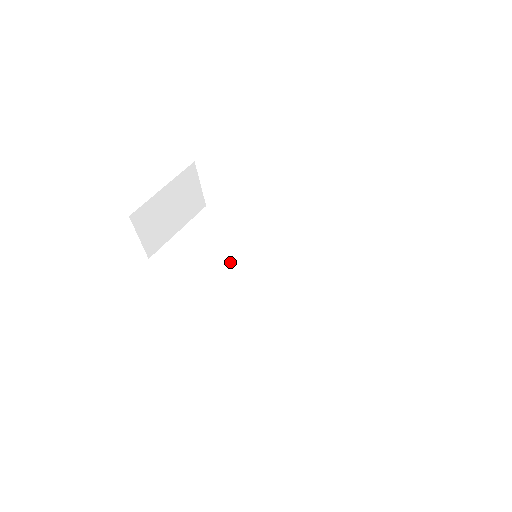
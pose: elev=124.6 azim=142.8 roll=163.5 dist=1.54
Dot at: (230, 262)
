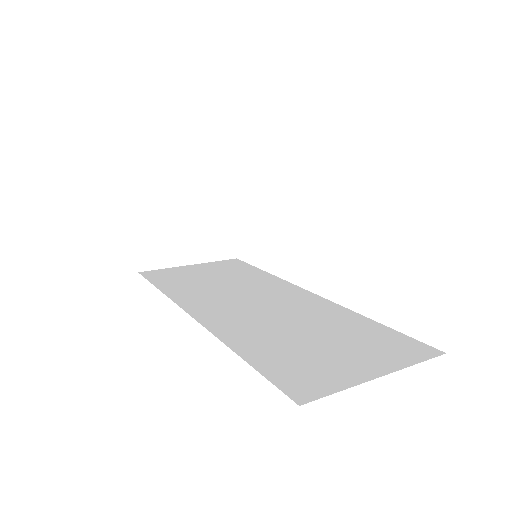
Dot at: (228, 288)
